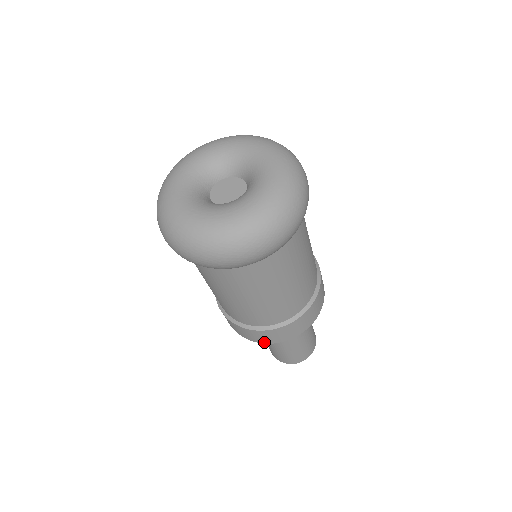
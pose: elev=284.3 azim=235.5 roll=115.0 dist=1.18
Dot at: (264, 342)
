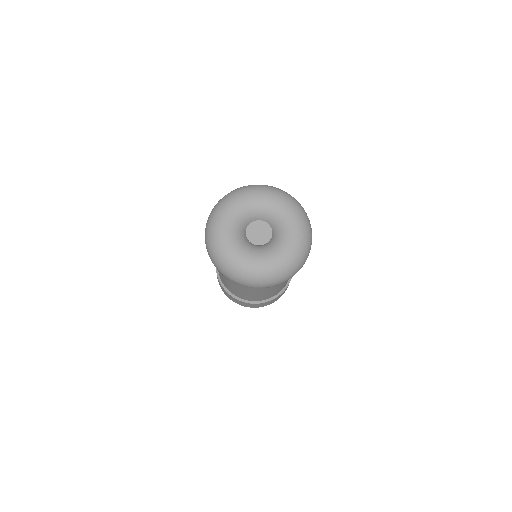
Dot at: (231, 299)
